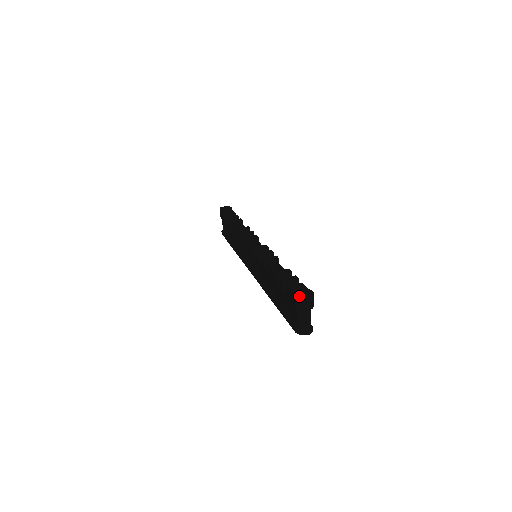
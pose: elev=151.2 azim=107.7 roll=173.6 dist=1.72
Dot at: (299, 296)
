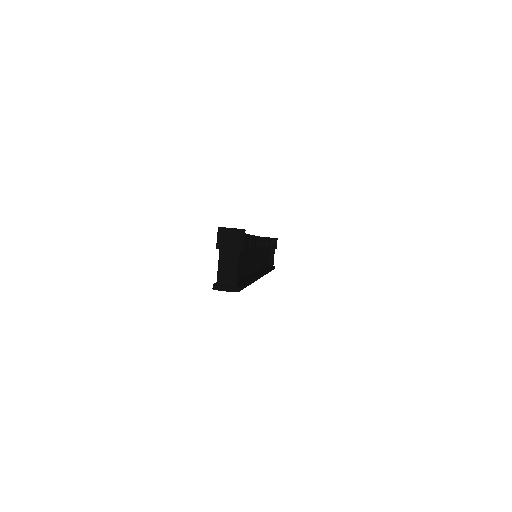
Dot at: occluded
